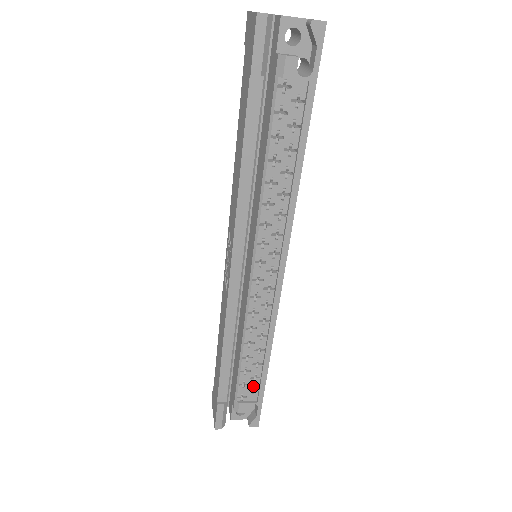
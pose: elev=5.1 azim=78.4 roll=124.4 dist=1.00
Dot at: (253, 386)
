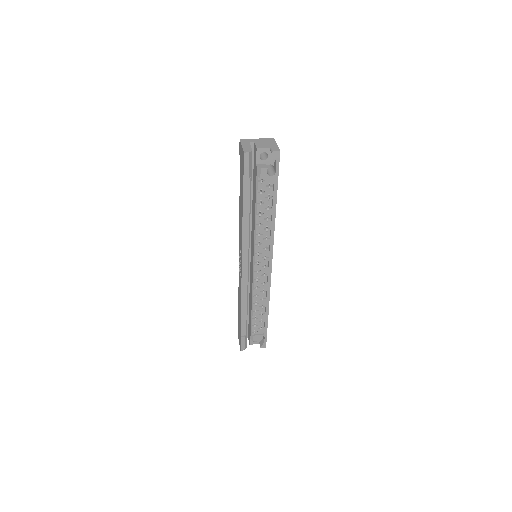
Dot at: (261, 326)
